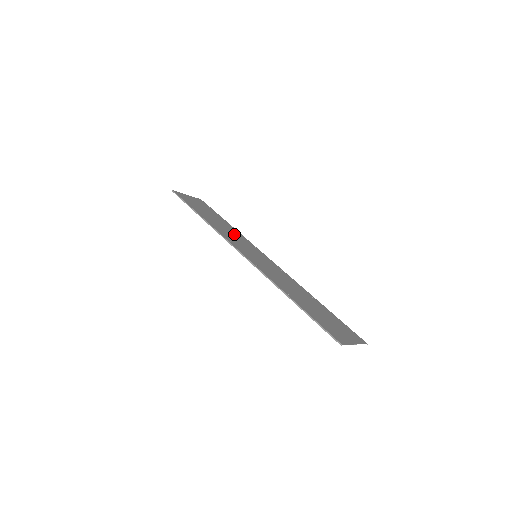
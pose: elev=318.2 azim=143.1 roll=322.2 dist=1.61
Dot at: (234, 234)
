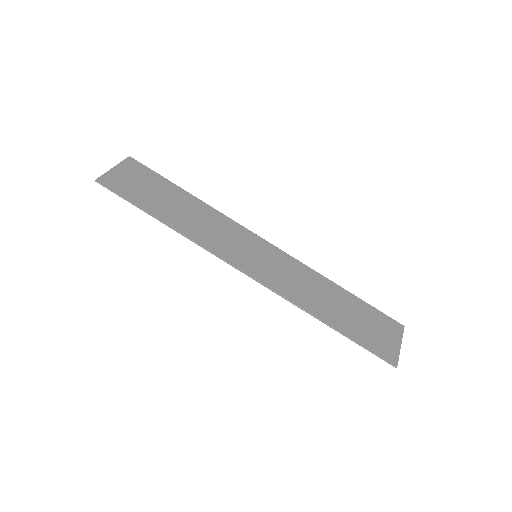
Dot at: (211, 223)
